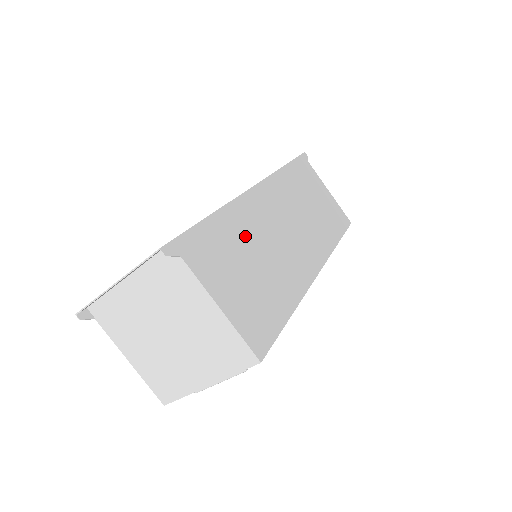
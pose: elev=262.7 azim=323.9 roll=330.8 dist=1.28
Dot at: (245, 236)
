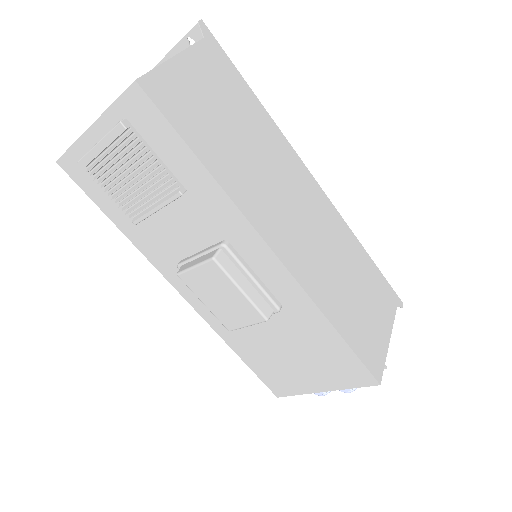
Dot at: (259, 135)
